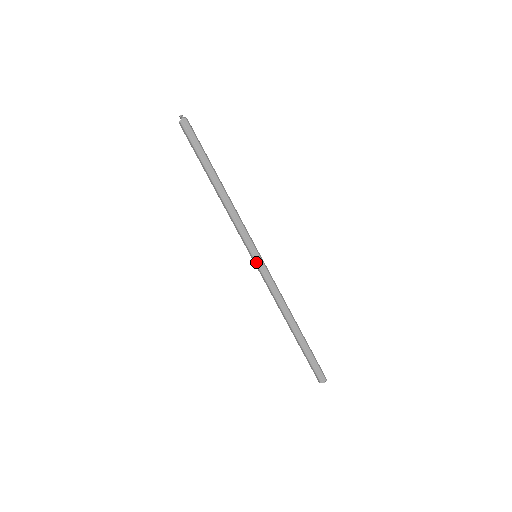
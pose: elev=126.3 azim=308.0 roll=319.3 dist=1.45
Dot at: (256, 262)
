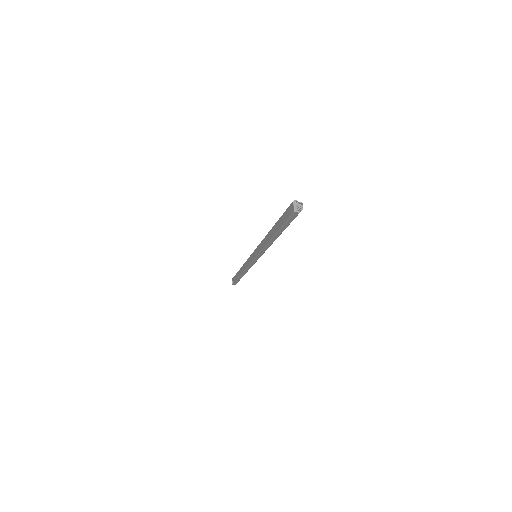
Dot at: occluded
